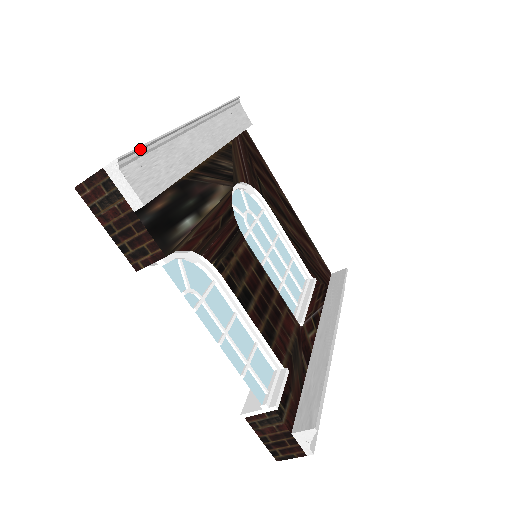
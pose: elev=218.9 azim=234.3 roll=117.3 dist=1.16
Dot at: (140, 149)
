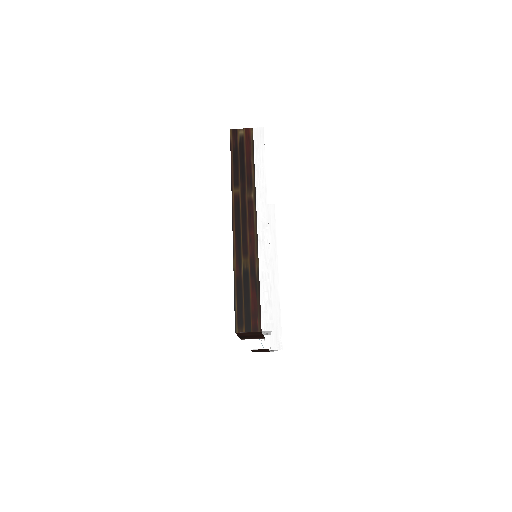
Dot at: (271, 305)
